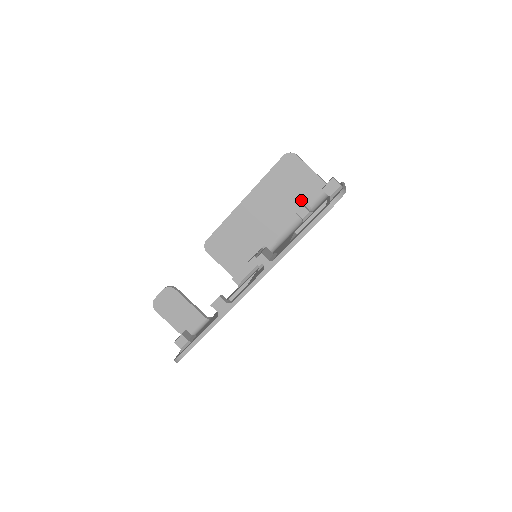
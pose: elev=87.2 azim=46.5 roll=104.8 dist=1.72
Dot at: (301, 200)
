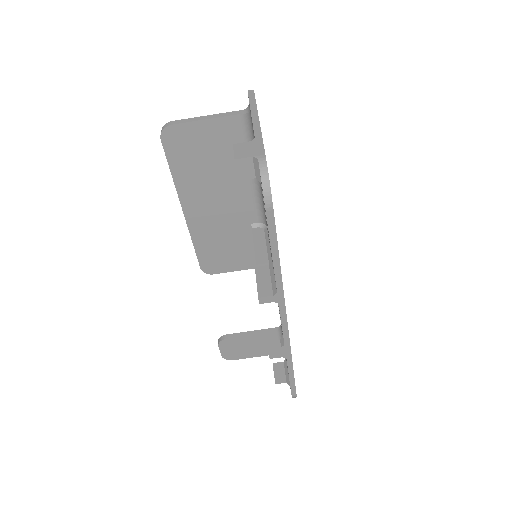
Dot at: (232, 156)
